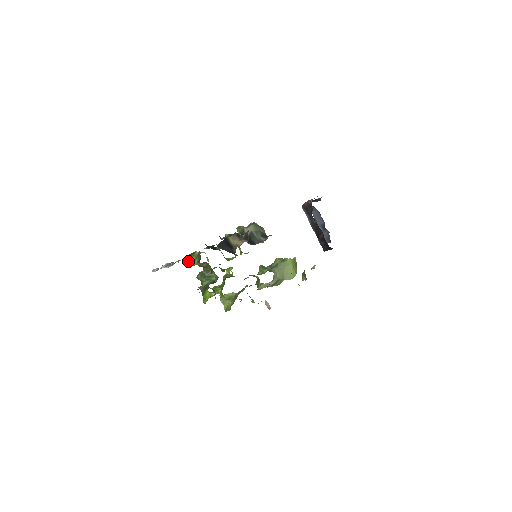
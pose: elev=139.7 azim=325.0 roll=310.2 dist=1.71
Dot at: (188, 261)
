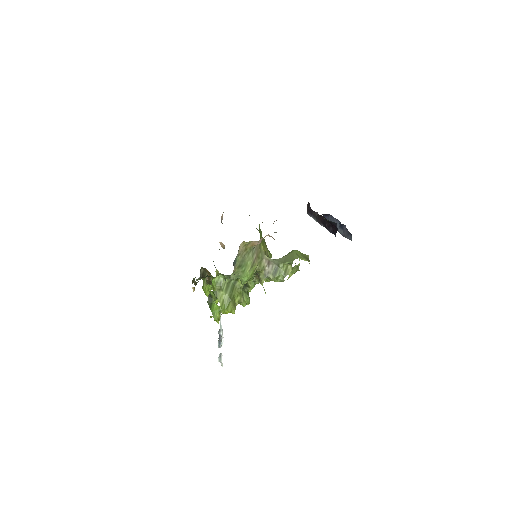
Dot at: (202, 287)
